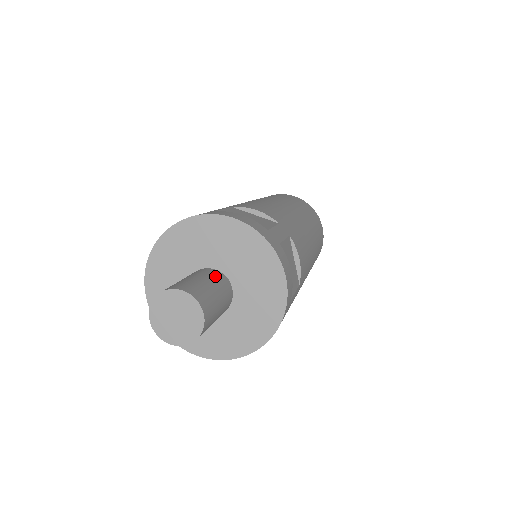
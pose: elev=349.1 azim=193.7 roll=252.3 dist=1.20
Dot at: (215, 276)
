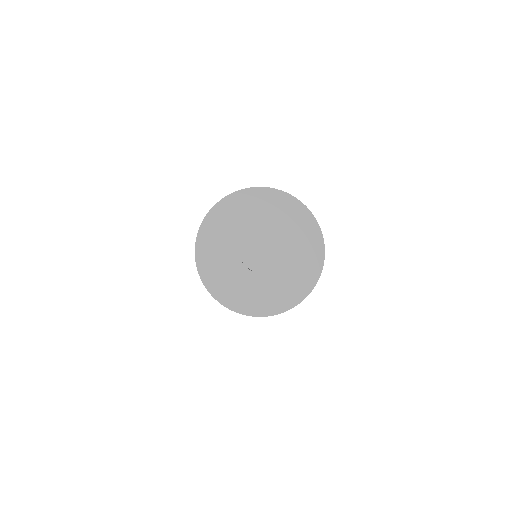
Dot at: occluded
